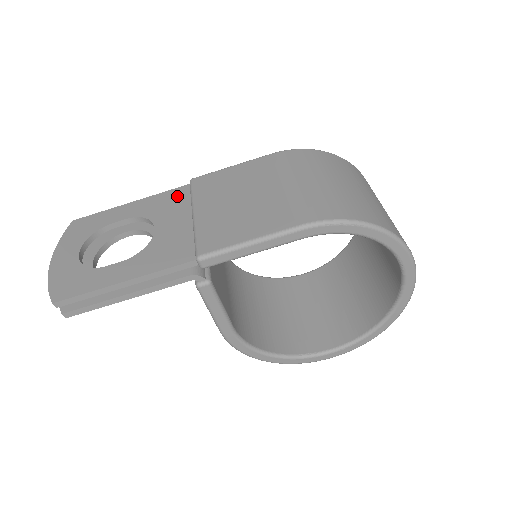
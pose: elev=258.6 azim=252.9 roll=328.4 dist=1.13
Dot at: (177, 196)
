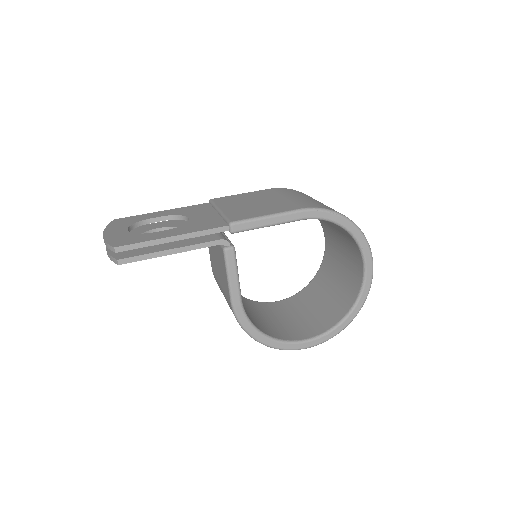
Dot at: (201, 207)
